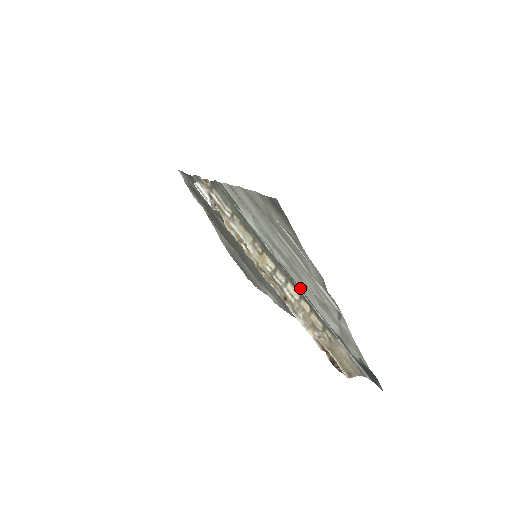
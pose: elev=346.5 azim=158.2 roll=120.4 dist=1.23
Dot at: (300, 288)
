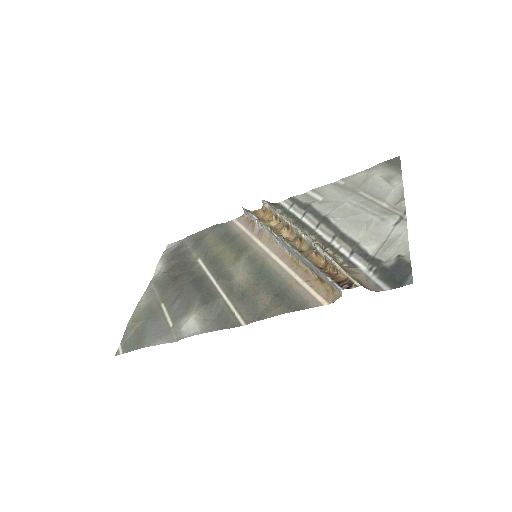
Dot at: (340, 233)
